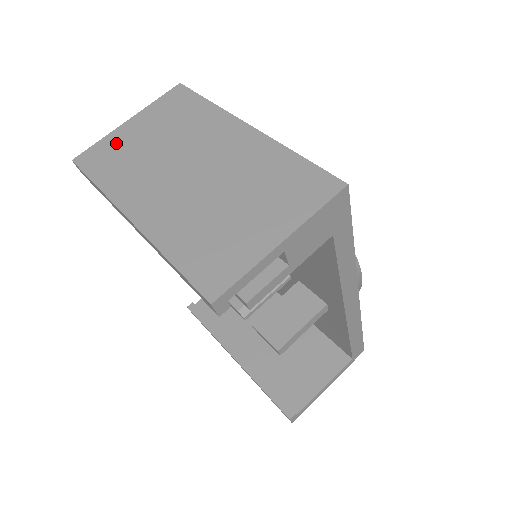
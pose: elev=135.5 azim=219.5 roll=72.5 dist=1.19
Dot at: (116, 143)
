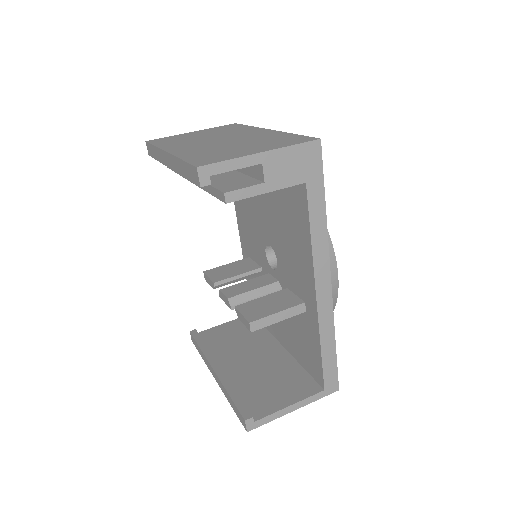
Dot at: (179, 136)
